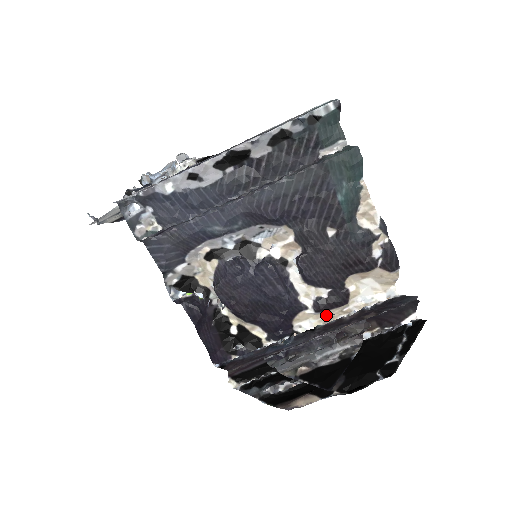
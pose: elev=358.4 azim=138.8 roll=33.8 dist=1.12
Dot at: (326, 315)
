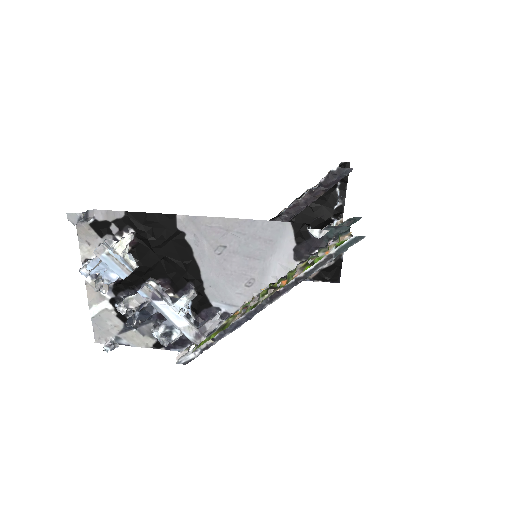
Dot at: occluded
